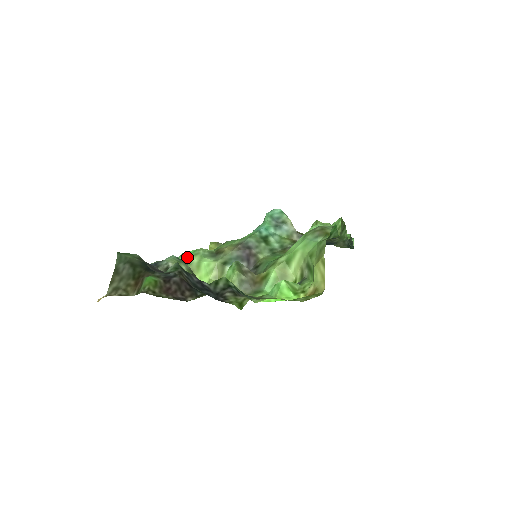
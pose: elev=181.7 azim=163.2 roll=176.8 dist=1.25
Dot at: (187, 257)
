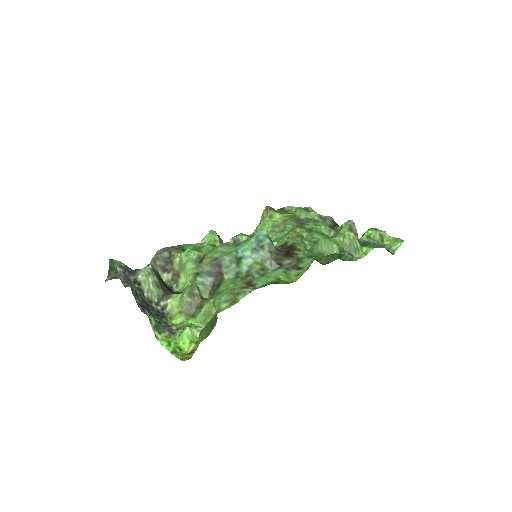
Dot at: (181, 255)
